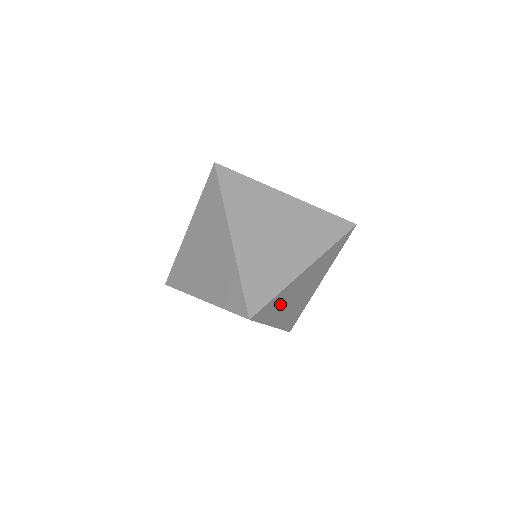
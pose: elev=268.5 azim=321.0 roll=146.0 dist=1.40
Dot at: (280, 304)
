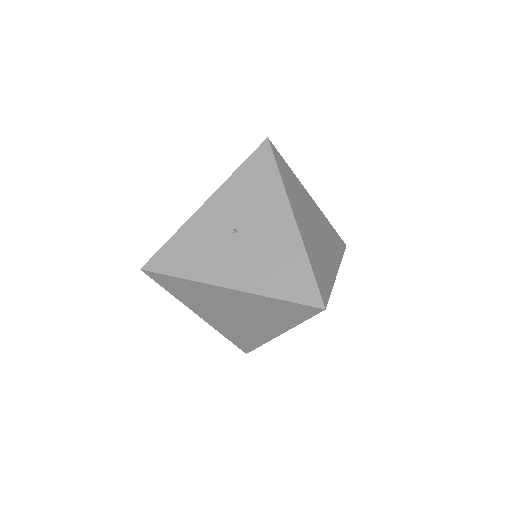
Dot at: occluded
